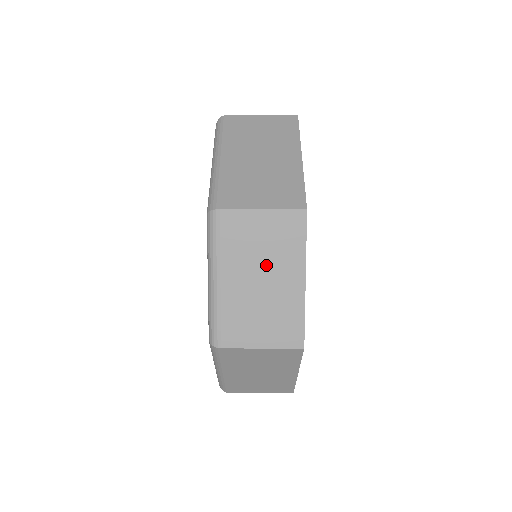
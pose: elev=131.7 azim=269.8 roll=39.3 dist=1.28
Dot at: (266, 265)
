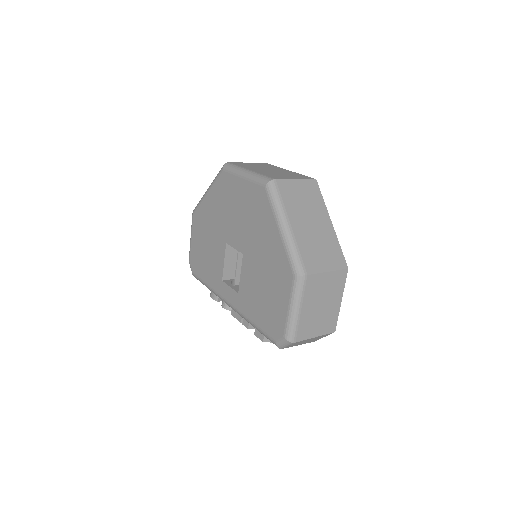
Dot at: (267, 169)
